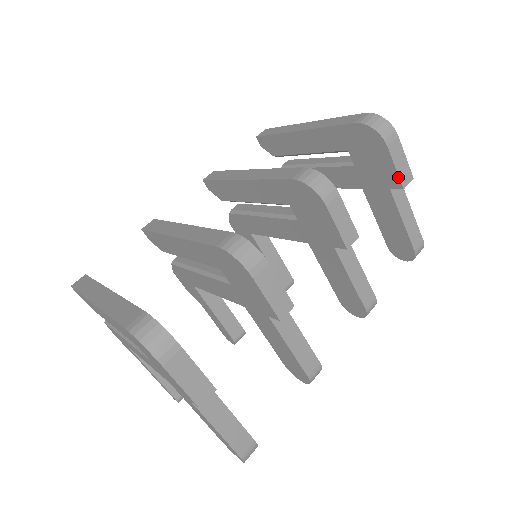
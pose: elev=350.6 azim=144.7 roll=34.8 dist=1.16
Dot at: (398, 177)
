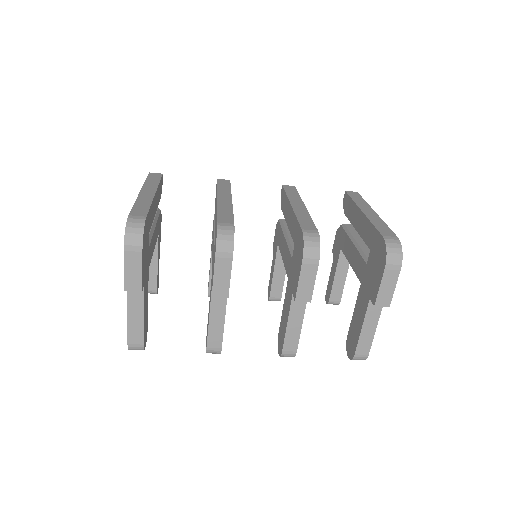
Dot at: (377, 295)
